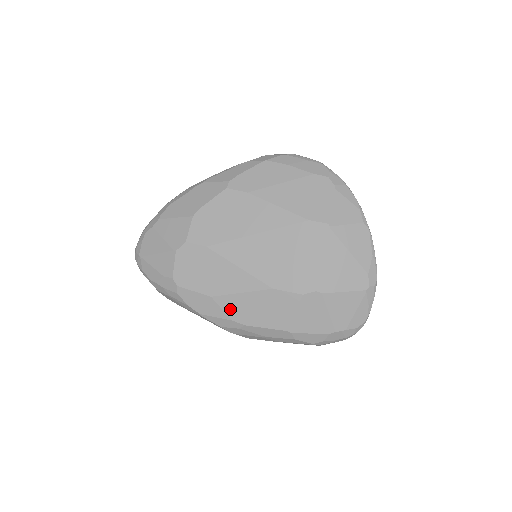
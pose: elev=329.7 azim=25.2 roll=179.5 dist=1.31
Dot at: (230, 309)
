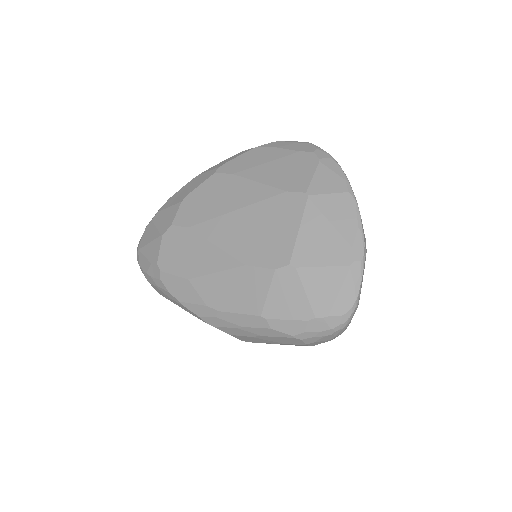
Dot at: (205, 293)
